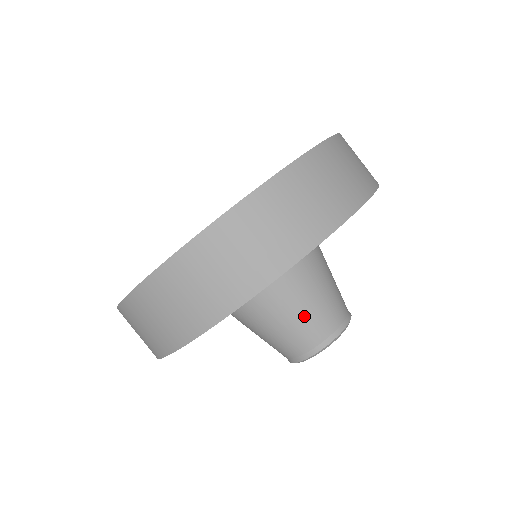
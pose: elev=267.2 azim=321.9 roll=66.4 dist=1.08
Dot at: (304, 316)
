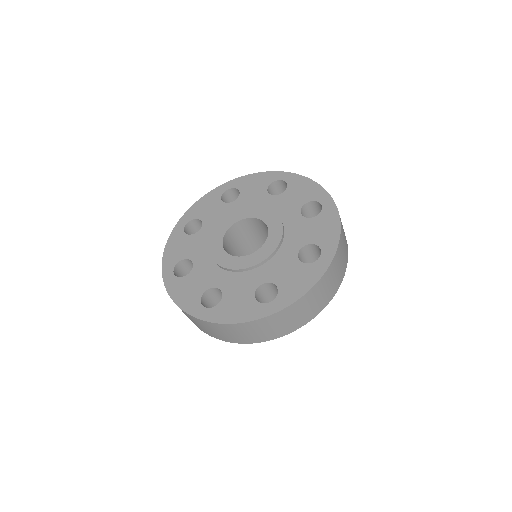
Dot at: occluded
